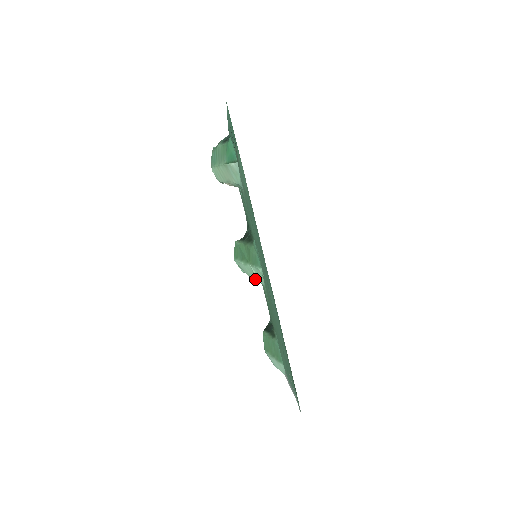
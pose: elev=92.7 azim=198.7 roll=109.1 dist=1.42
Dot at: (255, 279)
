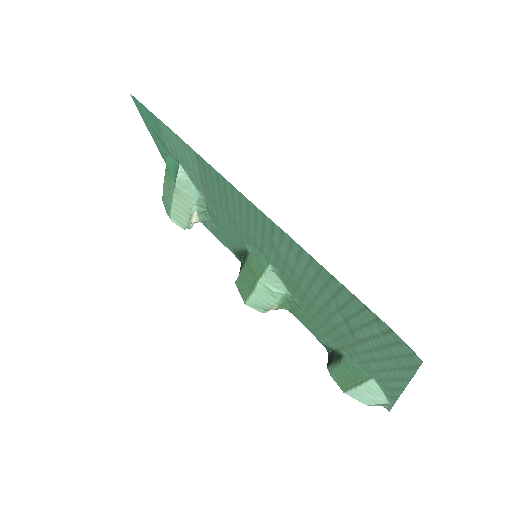
Dot at: (276, 300)
